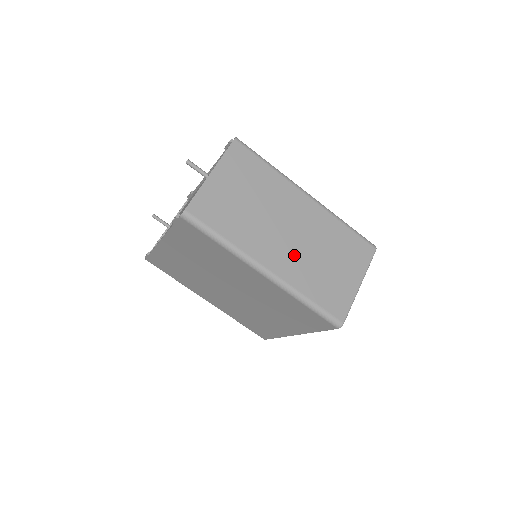
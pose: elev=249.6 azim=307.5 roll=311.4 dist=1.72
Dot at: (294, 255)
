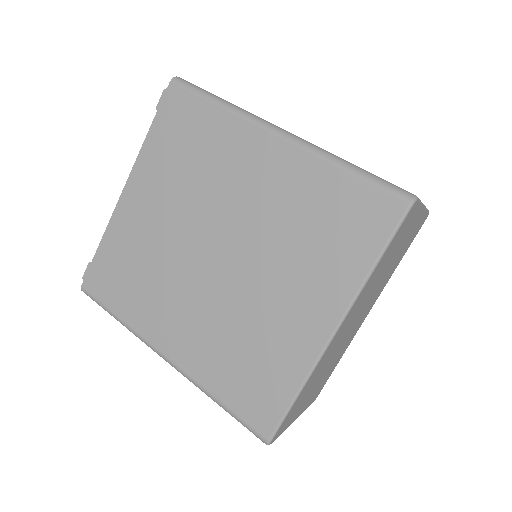
Dot at: occluded
